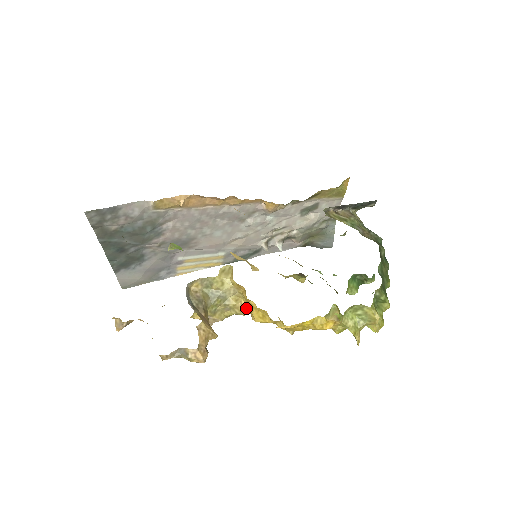
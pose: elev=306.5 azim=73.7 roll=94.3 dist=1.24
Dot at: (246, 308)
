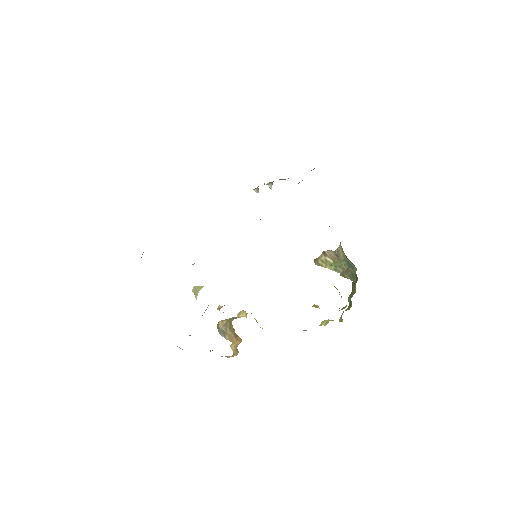
Dot at: occluded
